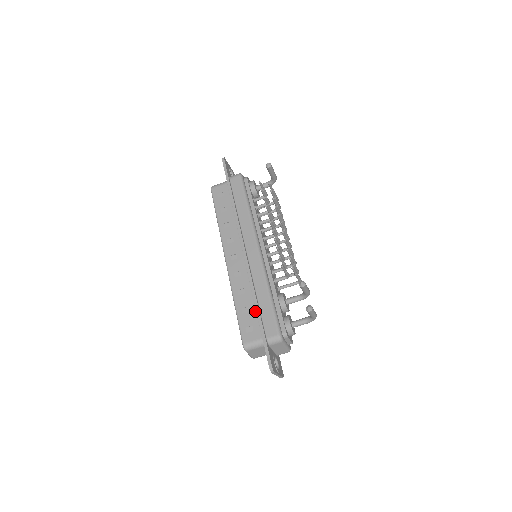
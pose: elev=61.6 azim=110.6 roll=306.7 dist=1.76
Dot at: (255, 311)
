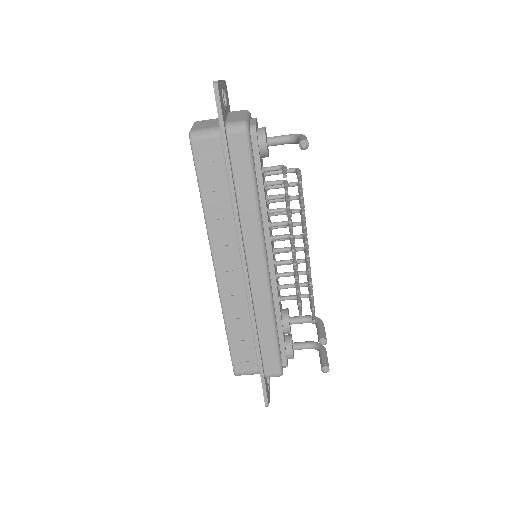
Dot at: (253, 342)
